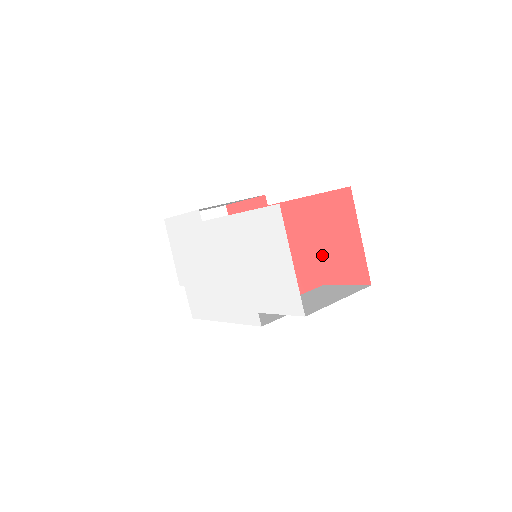
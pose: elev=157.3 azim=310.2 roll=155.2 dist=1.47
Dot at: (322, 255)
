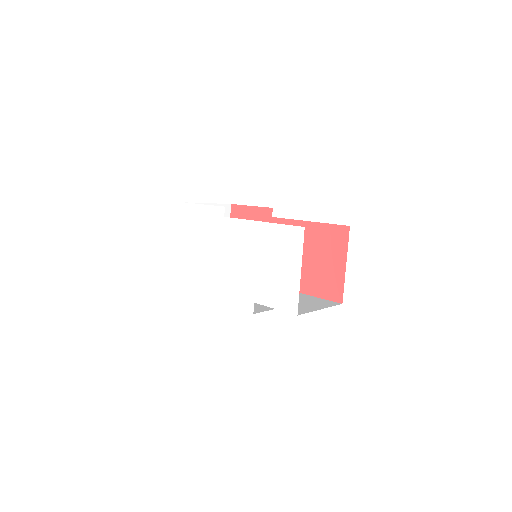
Dot at: (308, 270)
